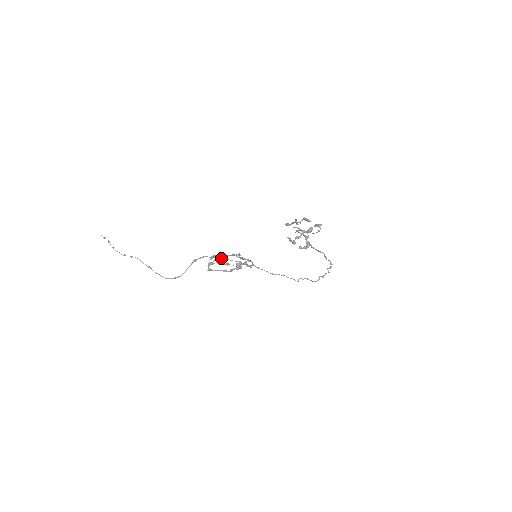
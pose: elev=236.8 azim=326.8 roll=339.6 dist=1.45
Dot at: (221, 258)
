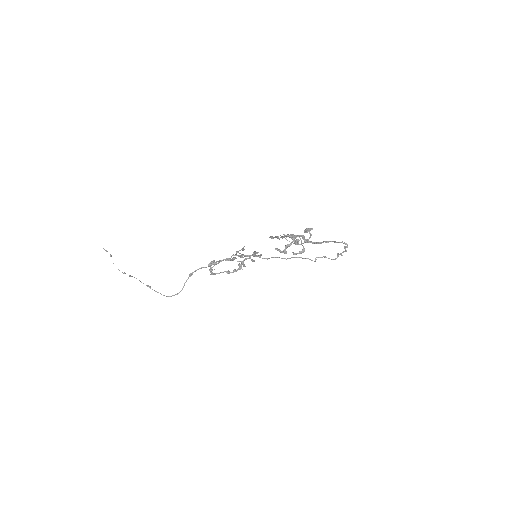
Dot at: (221, 261)
